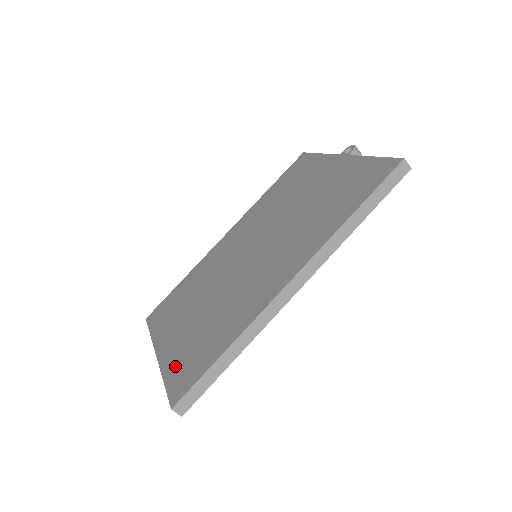
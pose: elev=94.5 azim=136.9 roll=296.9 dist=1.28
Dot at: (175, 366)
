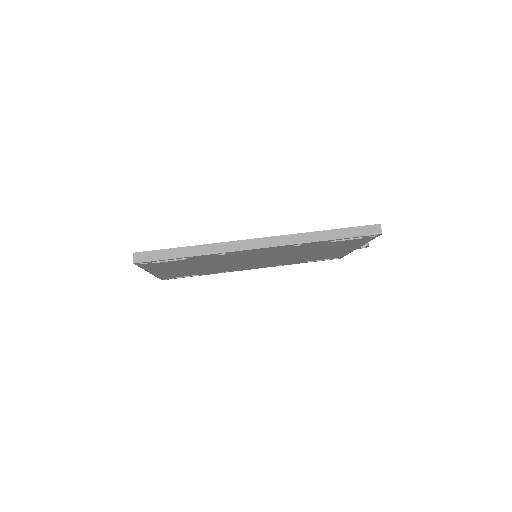
Dot at: occluded
